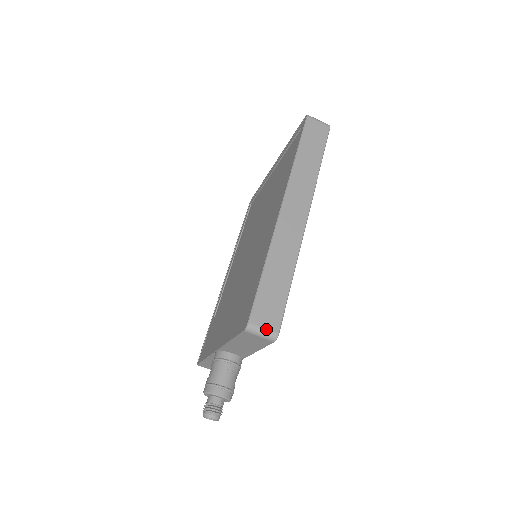
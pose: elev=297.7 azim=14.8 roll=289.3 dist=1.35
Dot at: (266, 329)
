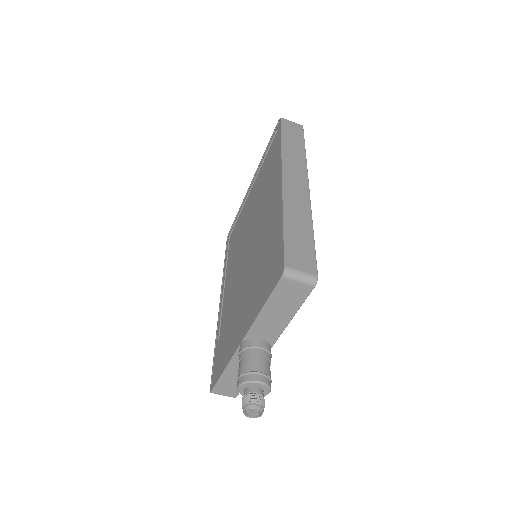
Dot at: (304, 272)
